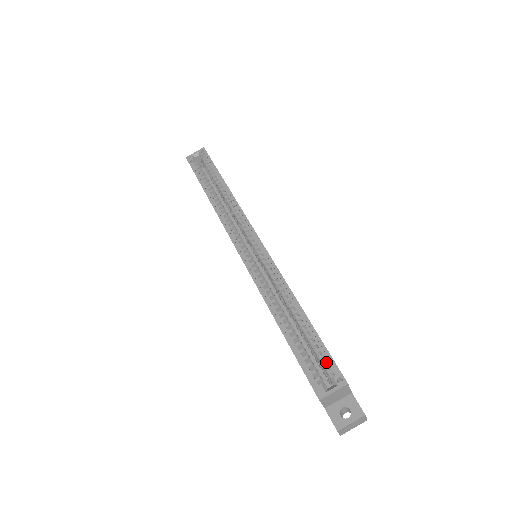
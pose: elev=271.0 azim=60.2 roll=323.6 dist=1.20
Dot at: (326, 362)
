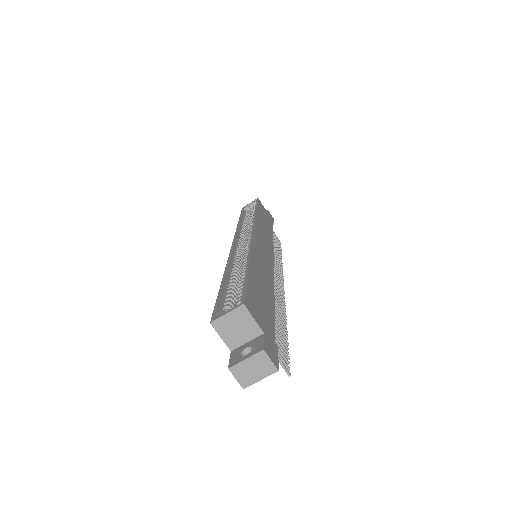
Dot at: occluded
